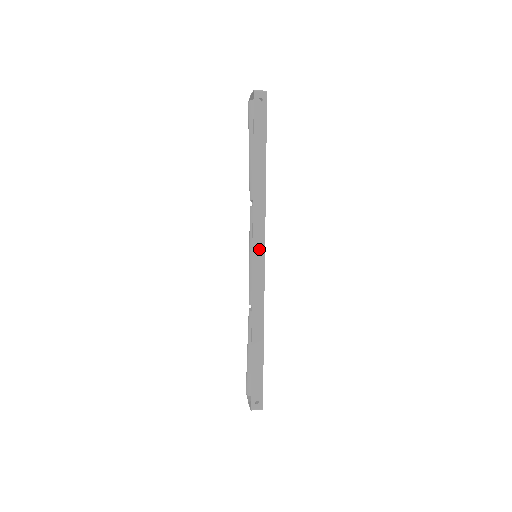
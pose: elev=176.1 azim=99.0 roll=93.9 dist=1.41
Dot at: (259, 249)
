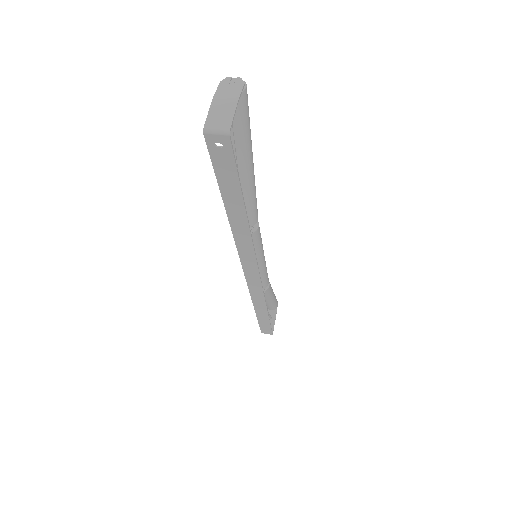
Dot at: (251, 270)
